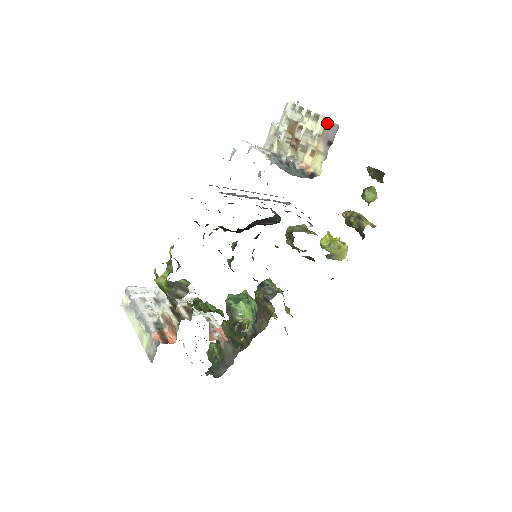
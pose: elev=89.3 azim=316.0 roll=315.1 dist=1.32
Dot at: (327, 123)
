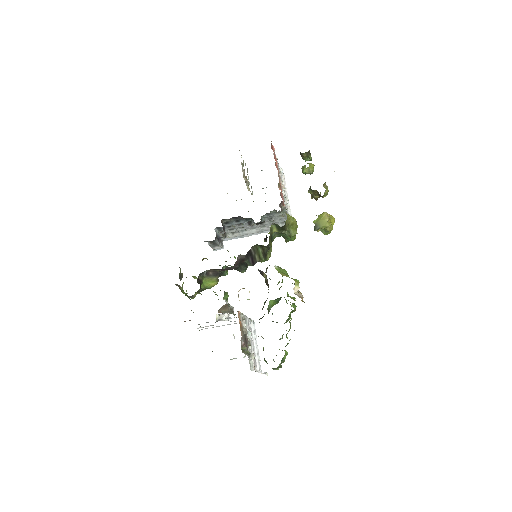
Dot at: occluded
